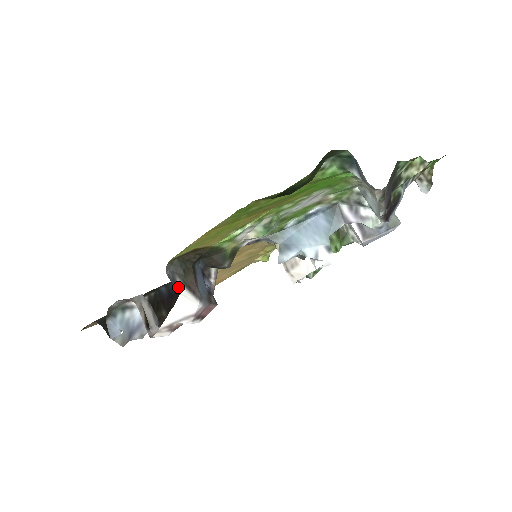
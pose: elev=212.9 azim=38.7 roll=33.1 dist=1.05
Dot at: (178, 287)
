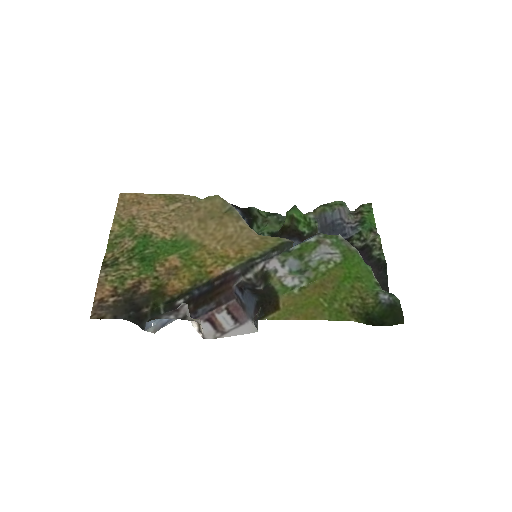
Dot at: occluded
